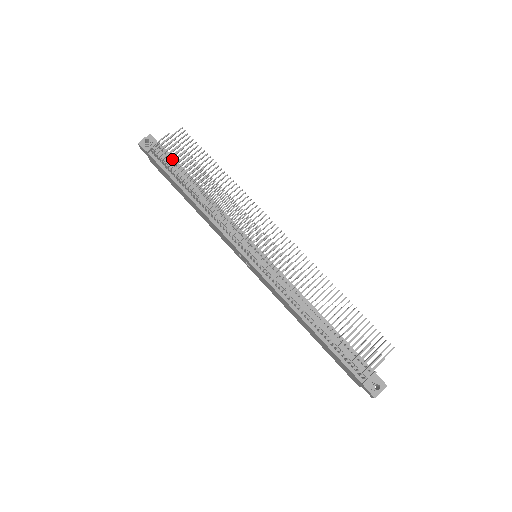
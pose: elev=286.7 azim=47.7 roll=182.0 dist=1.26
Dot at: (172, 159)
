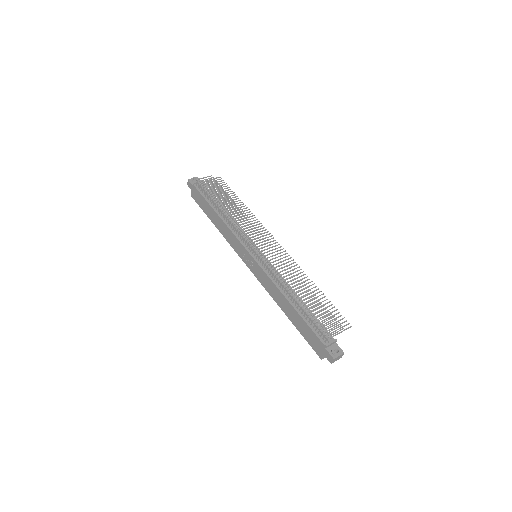
Dot at: occluded
